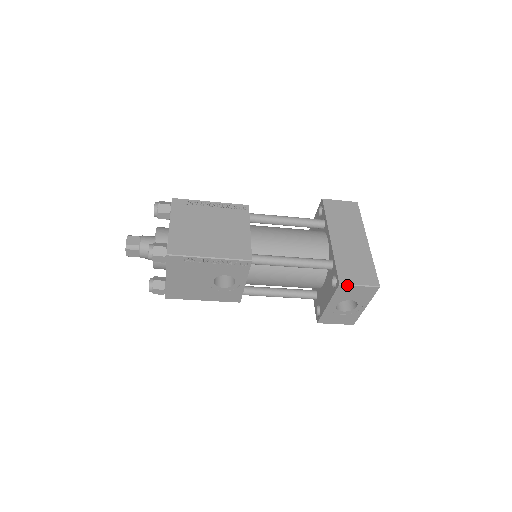
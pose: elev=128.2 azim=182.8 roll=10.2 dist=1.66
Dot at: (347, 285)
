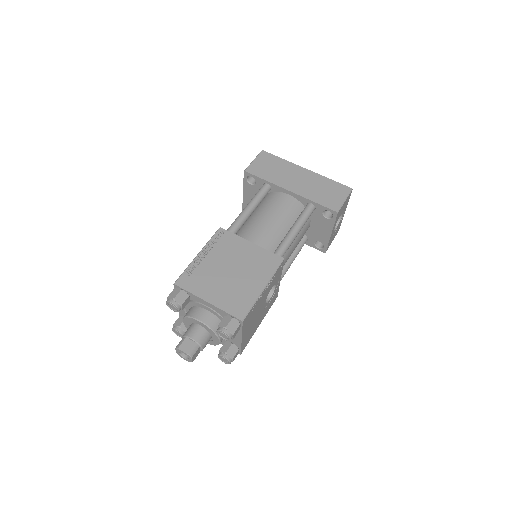
Dot at: (340, 208)
